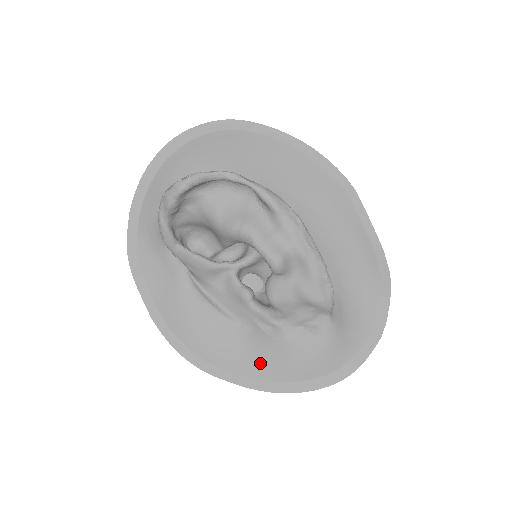
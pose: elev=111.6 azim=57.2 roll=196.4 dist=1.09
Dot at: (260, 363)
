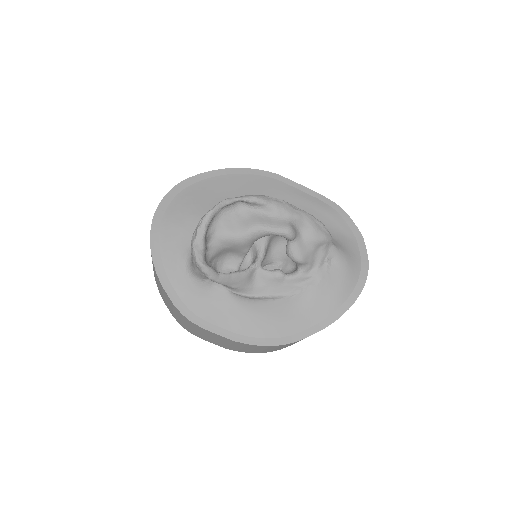
Dot at: (319, 307)
